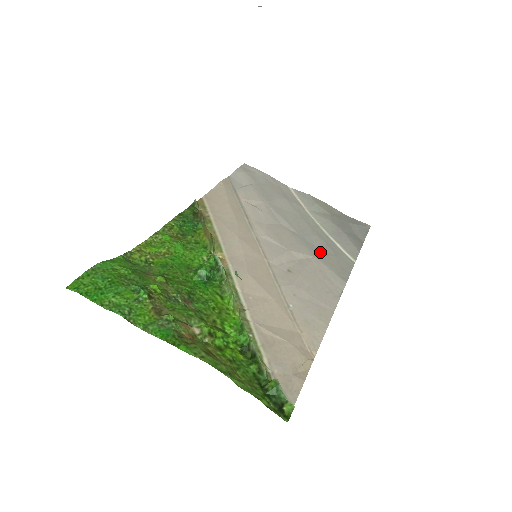
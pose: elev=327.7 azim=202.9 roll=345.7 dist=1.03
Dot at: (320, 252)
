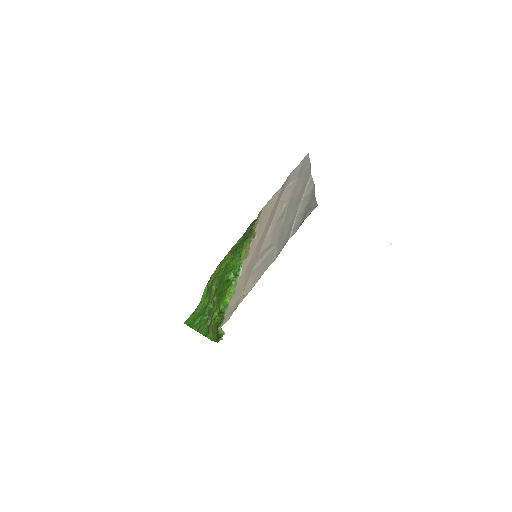
Dot at: (282, 239)
